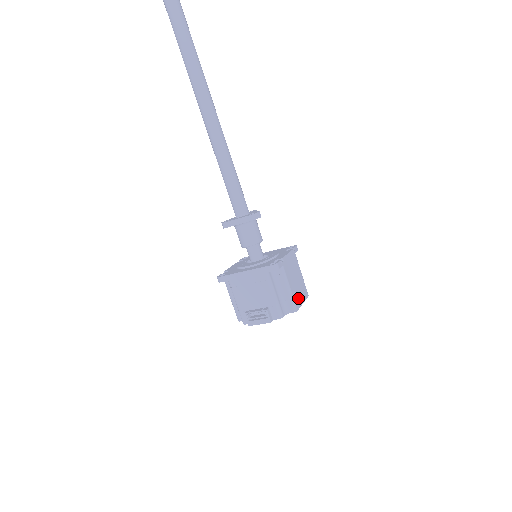
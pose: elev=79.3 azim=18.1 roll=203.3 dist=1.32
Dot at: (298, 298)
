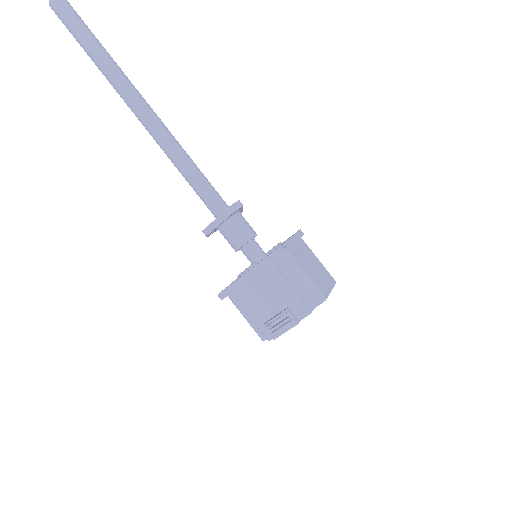
Dot at: (322, 285)
